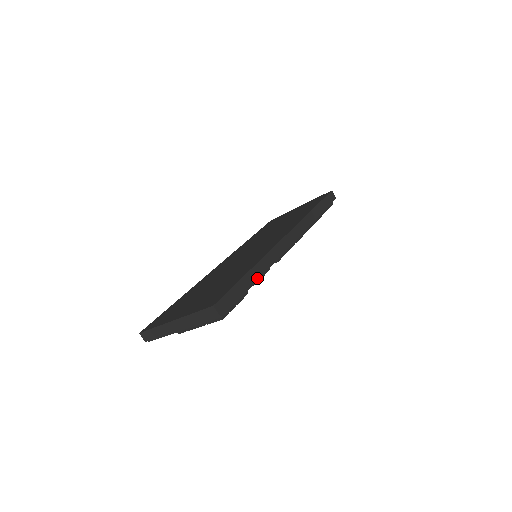
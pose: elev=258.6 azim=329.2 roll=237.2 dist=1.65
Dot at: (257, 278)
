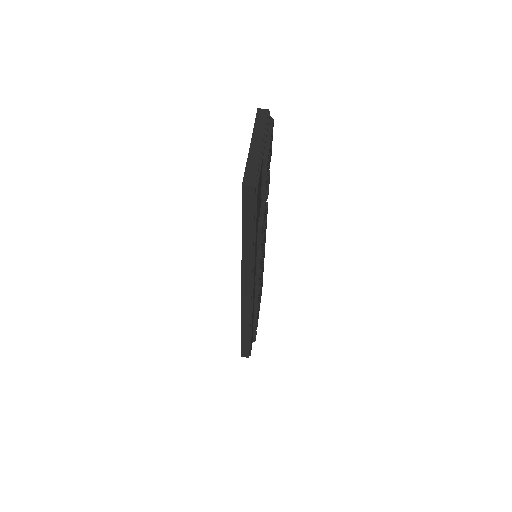
Dot at: occluded
